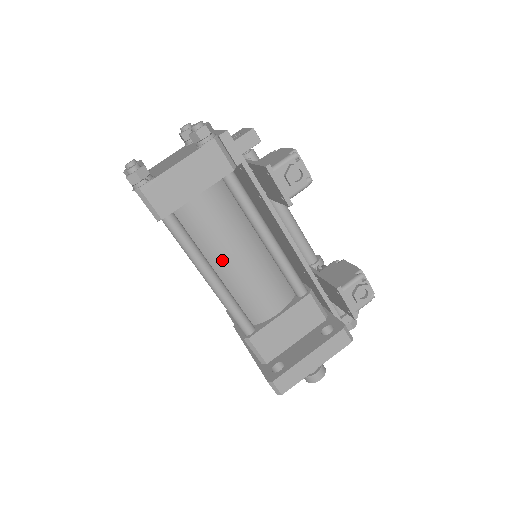
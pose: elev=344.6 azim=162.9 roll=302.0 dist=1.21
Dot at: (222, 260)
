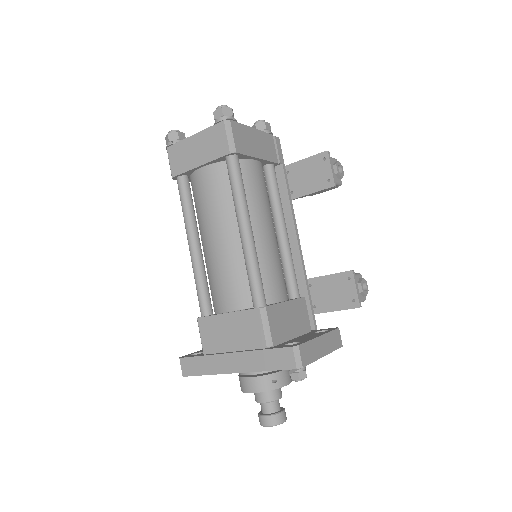
Dot at: (257, 222)
